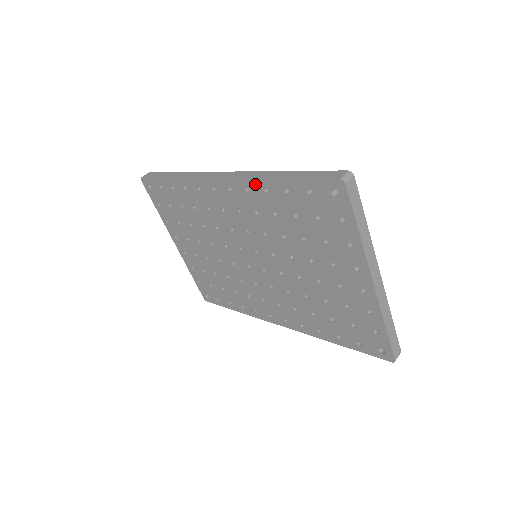
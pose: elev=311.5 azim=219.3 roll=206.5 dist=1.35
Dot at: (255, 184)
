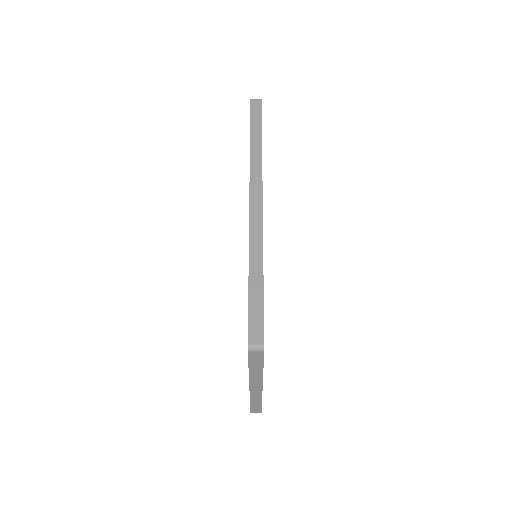
Dot at: occluded
